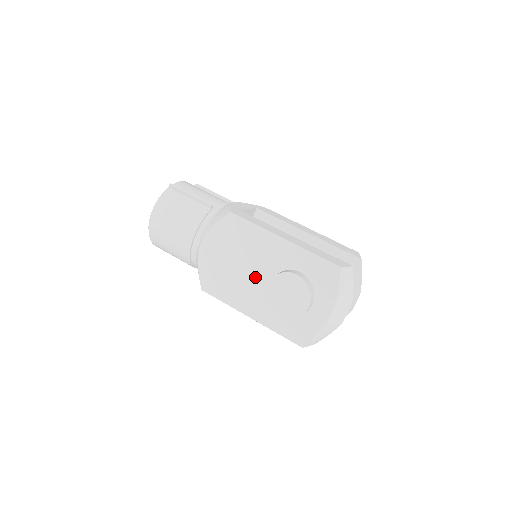
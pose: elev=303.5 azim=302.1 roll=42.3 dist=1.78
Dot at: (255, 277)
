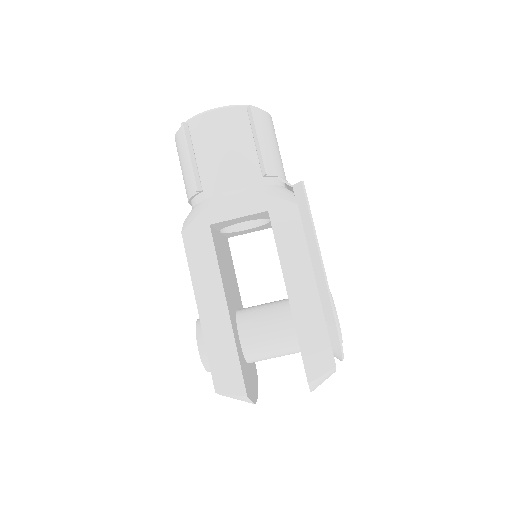
Dot at: occluded
